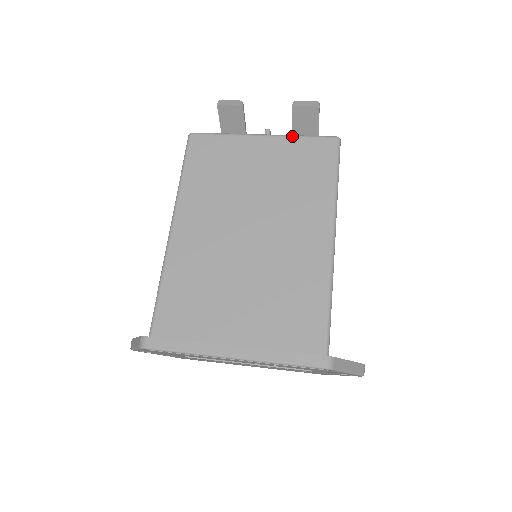
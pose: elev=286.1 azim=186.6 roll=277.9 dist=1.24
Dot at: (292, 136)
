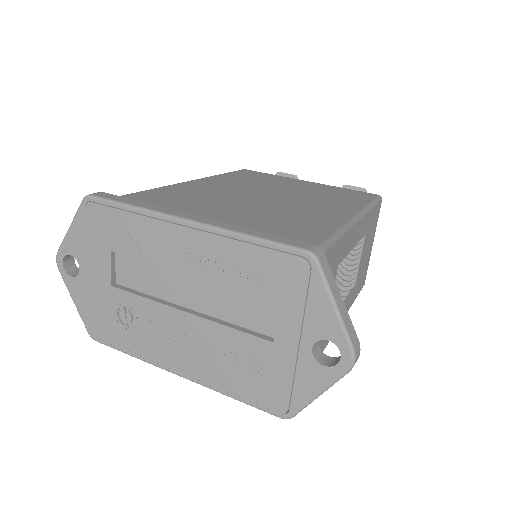
Dot at: occluded
